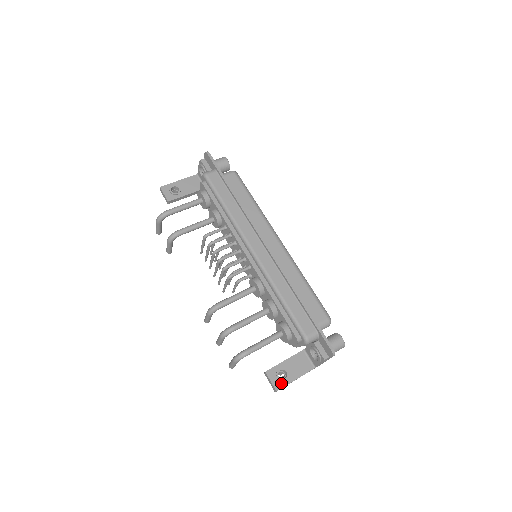
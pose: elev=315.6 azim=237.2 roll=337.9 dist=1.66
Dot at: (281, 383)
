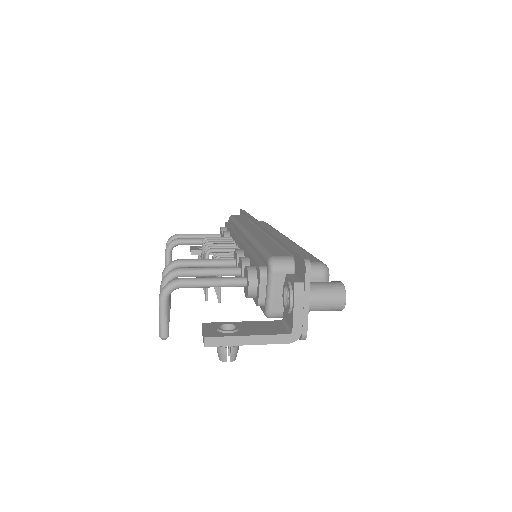
Dot at: (219, 333)
